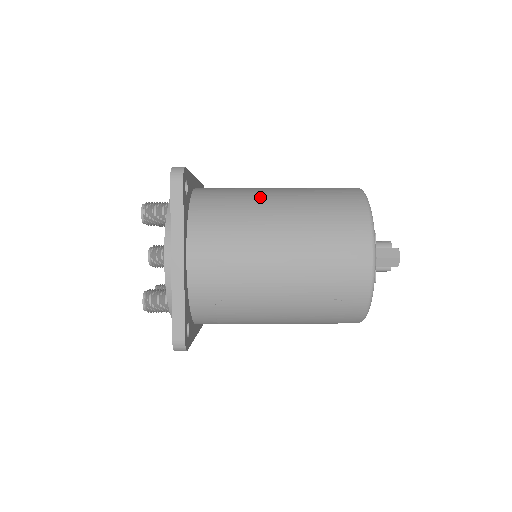
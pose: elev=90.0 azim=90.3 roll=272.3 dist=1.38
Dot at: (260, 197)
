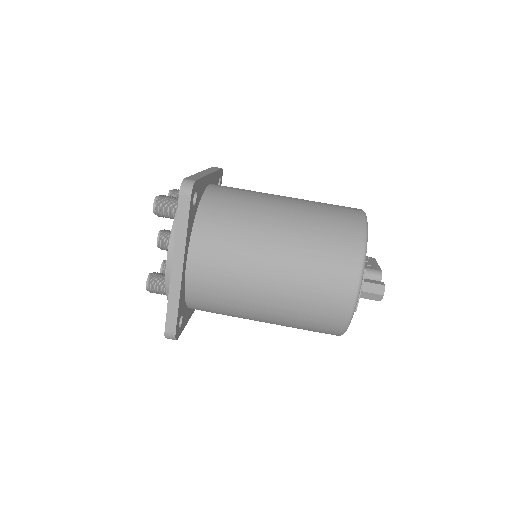
Dot at: (265, 213)
